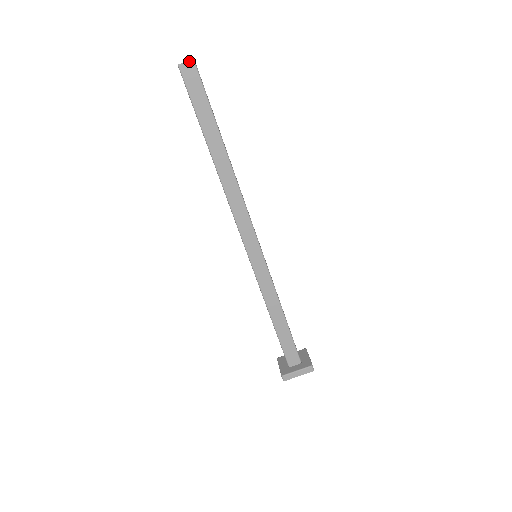
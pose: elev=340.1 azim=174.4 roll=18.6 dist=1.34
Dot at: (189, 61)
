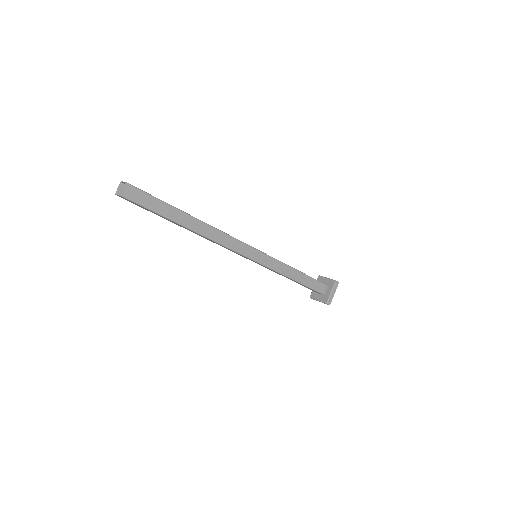
Dot at: (124, 186)
